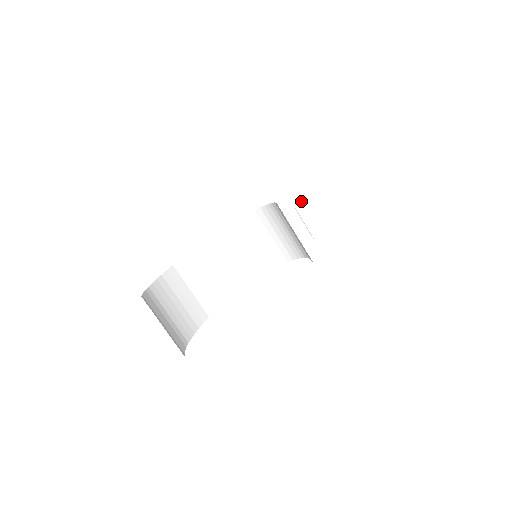
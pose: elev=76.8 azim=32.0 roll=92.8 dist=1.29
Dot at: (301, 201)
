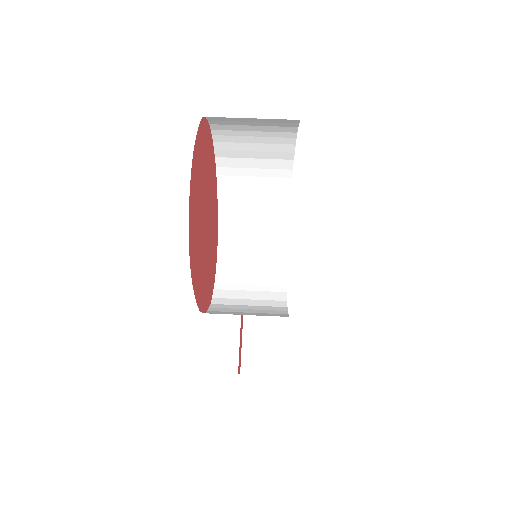
Dot at: occluded
